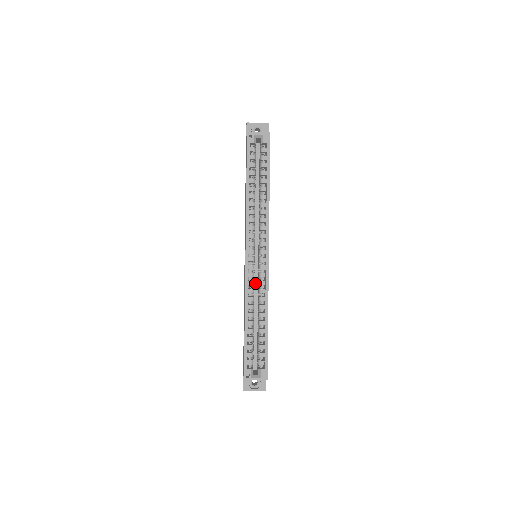
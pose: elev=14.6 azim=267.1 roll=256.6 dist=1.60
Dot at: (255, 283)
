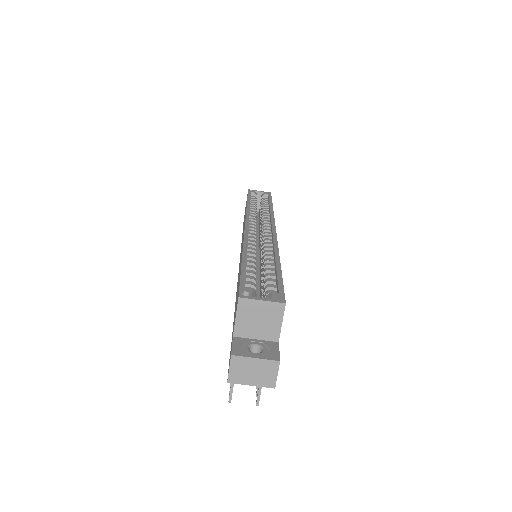
Dot at: occluded
